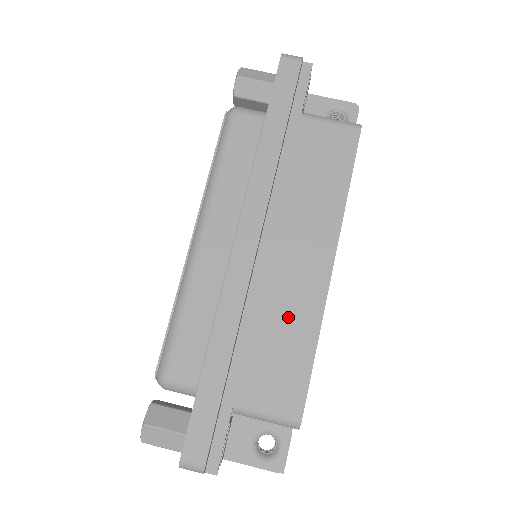
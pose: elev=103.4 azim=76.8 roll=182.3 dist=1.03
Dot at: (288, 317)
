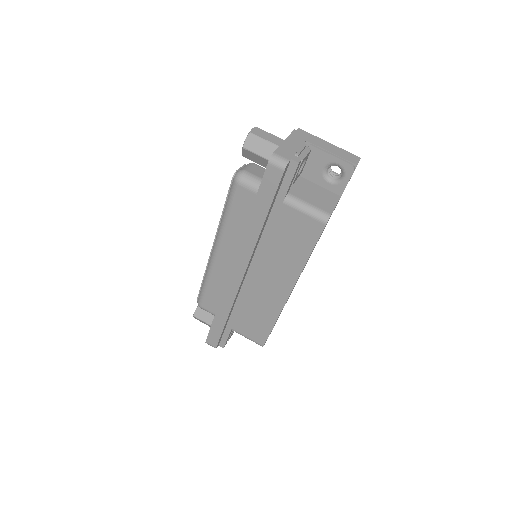
Dot at: (261, 307)
